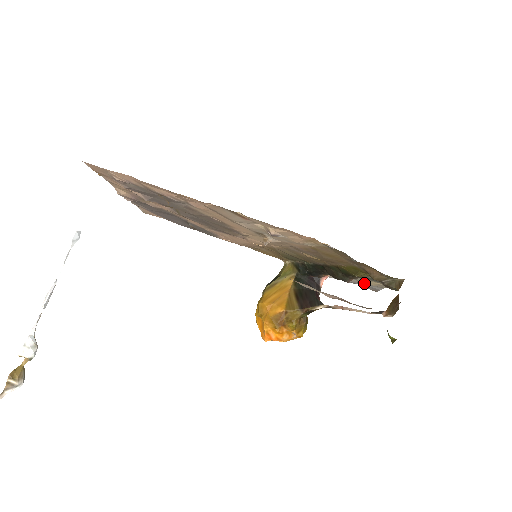
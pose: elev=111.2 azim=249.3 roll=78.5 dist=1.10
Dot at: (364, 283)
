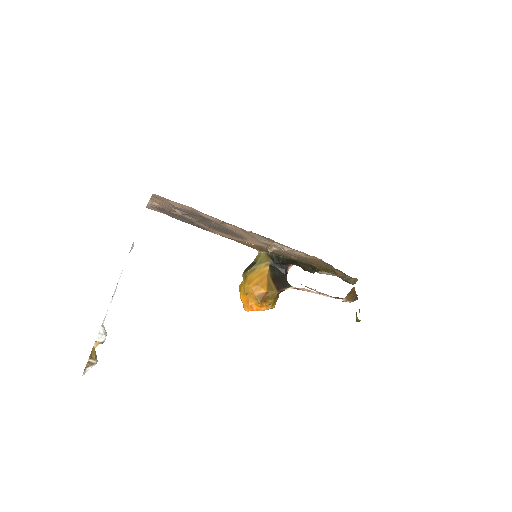
Dot at: (320, 272)
